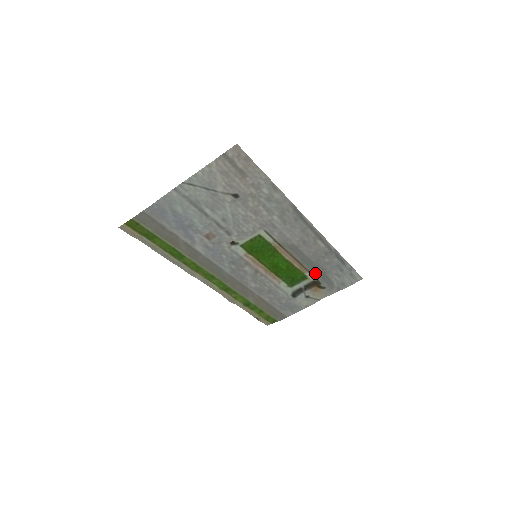
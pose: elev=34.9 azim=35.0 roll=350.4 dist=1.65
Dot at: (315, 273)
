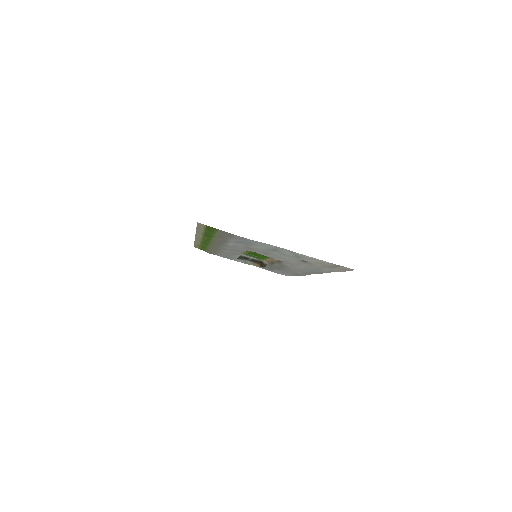
Dot at: (271, 266)
